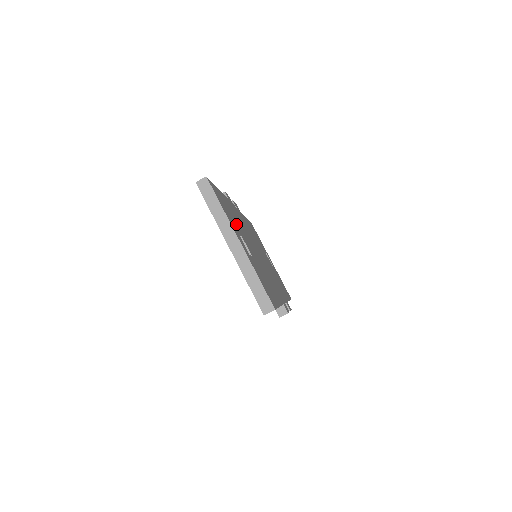
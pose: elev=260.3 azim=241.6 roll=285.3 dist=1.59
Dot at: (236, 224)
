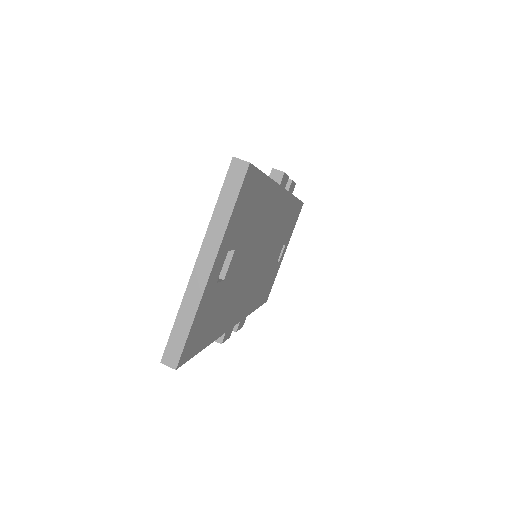
Dot at: (245, 231)
